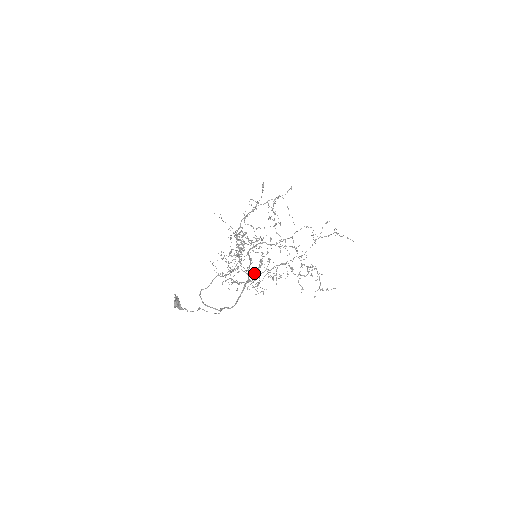
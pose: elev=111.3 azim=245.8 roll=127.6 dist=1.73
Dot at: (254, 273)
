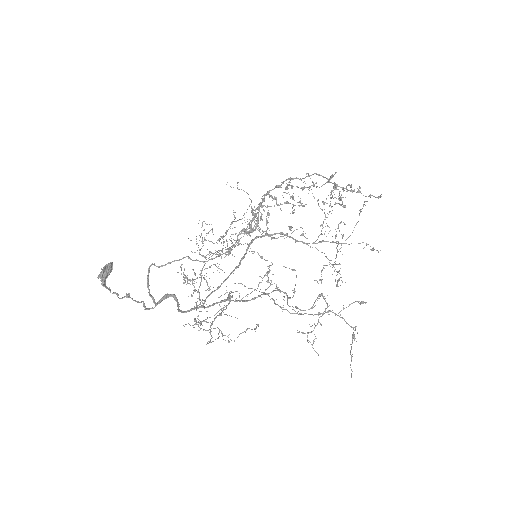
Dot at: occluded
